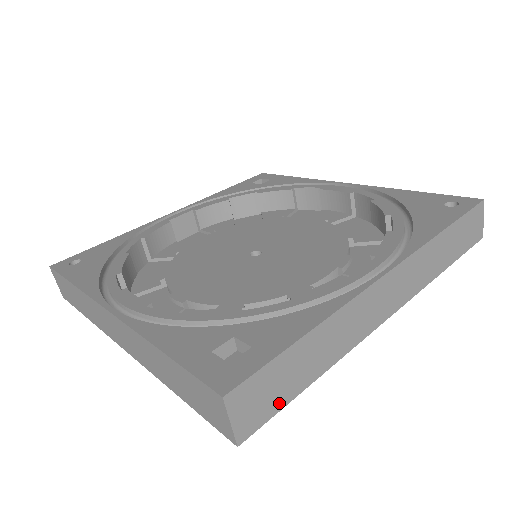
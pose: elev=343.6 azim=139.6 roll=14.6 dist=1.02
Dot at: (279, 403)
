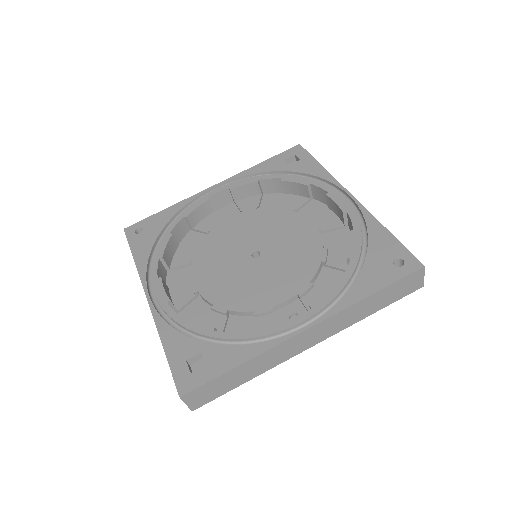
Dot at: (219, 394)
